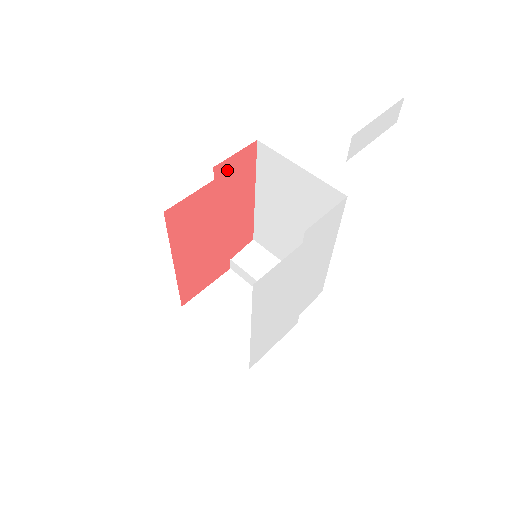
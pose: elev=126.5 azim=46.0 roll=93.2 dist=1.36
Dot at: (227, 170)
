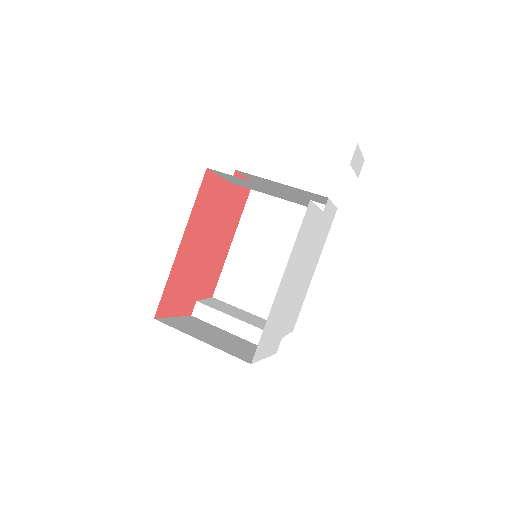
Dot at: (236, 185)
